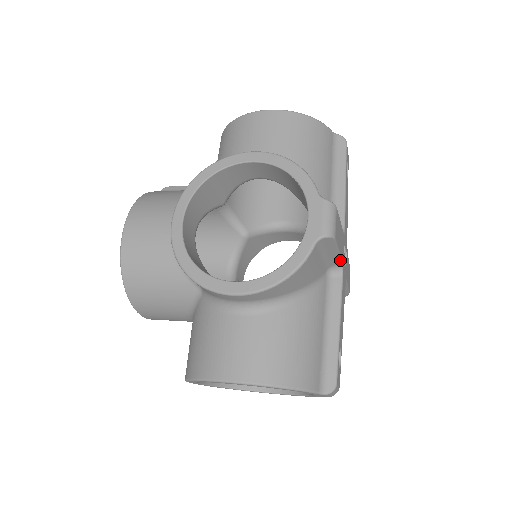
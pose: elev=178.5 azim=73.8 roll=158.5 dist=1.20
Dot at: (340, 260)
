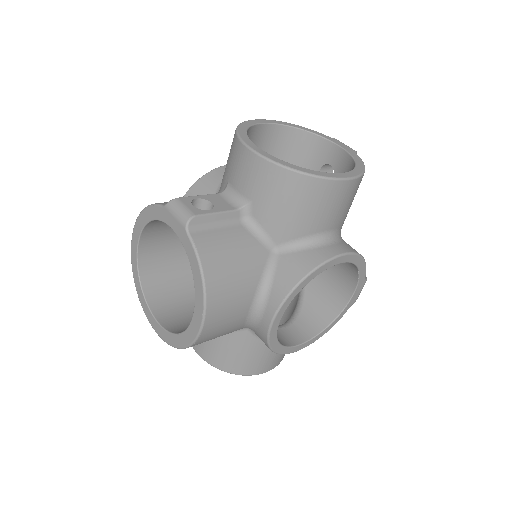
Dot at: occluded
